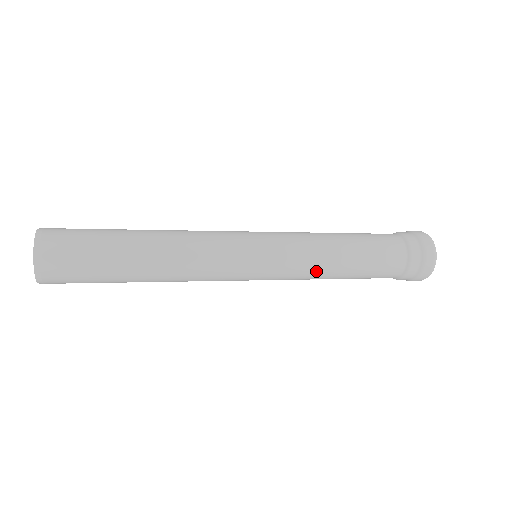
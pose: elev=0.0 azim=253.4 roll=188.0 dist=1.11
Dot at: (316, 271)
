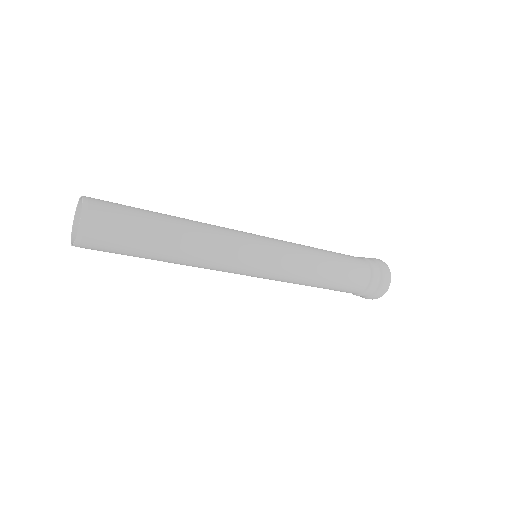
Dot at: (305, 272)
